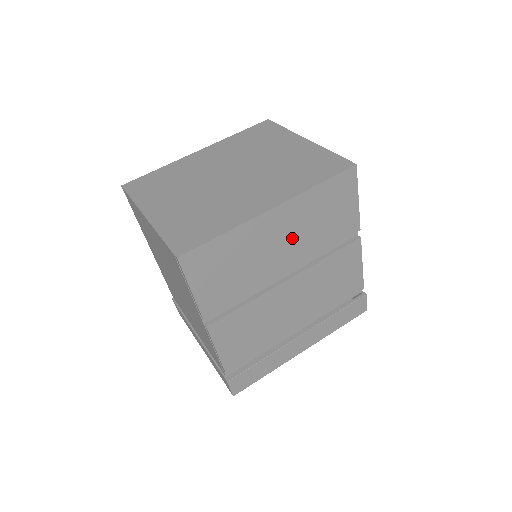
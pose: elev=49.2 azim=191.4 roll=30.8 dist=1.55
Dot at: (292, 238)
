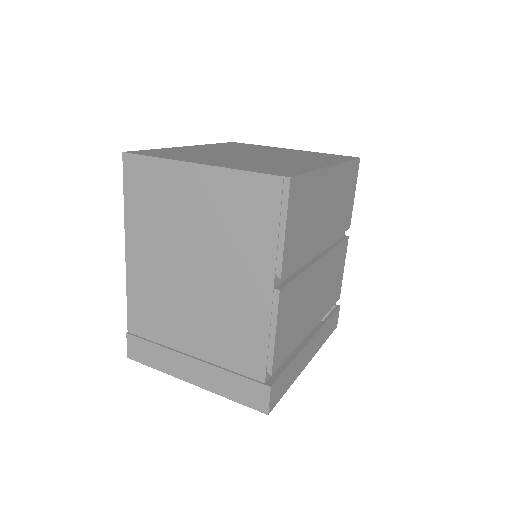
Dot at: (331, 209)
